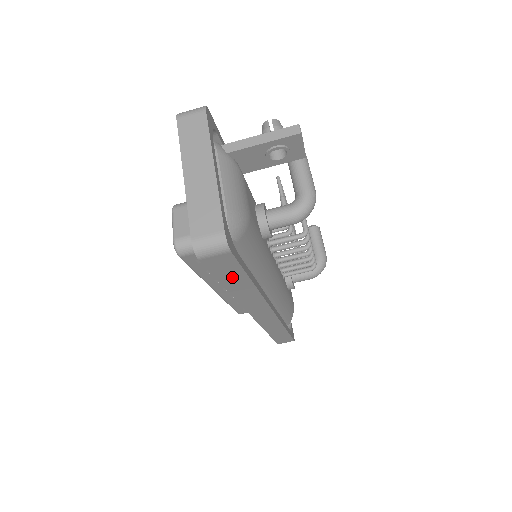
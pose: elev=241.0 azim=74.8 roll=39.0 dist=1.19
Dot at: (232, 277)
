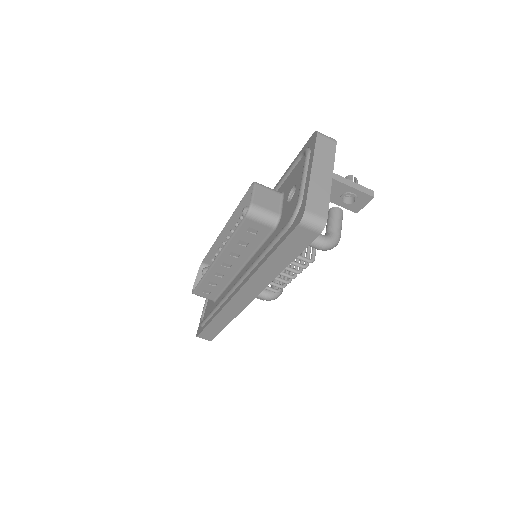
Dot at: (287, 253)
